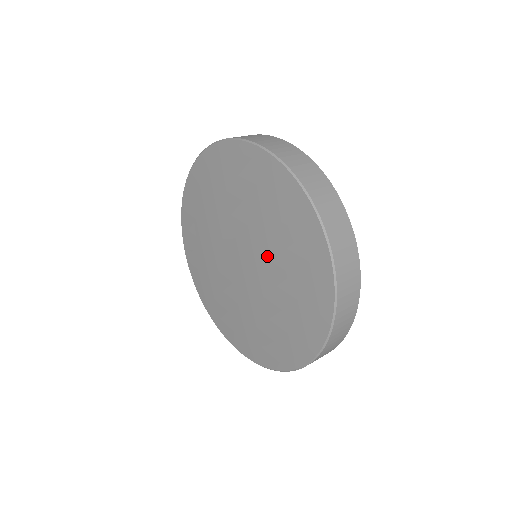
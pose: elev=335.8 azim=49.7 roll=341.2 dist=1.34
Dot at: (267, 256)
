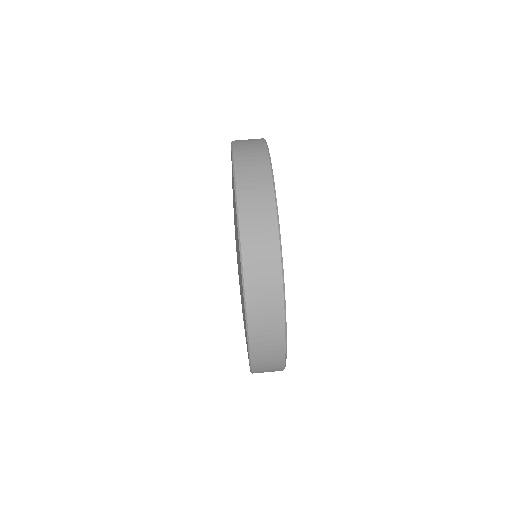
Dot at: occluded
